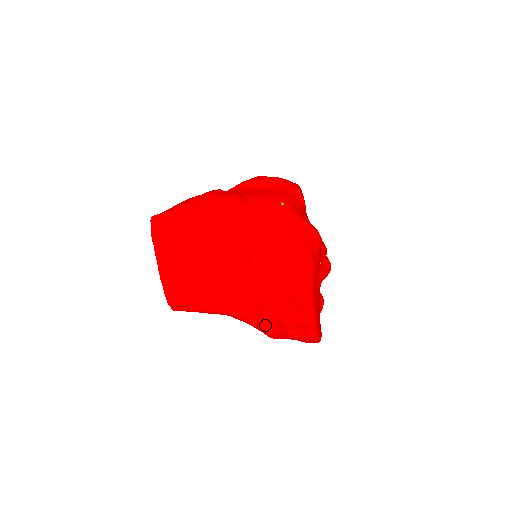
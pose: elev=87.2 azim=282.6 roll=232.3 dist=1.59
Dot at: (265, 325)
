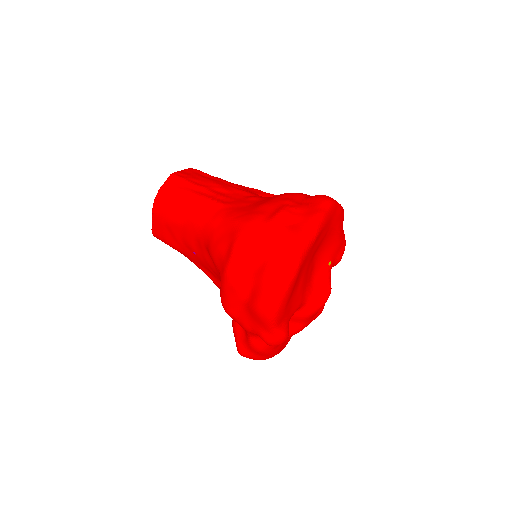
Dot at: (253, 213)
